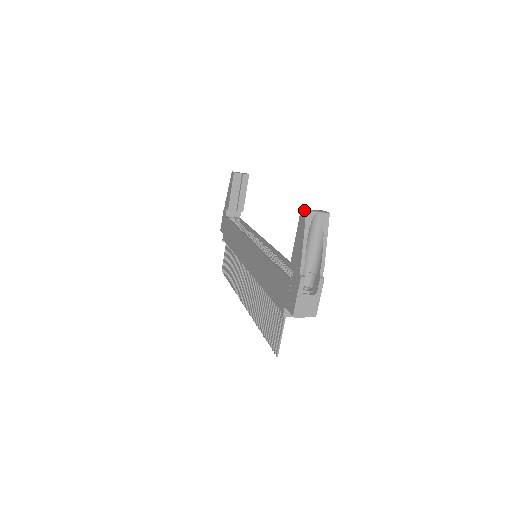
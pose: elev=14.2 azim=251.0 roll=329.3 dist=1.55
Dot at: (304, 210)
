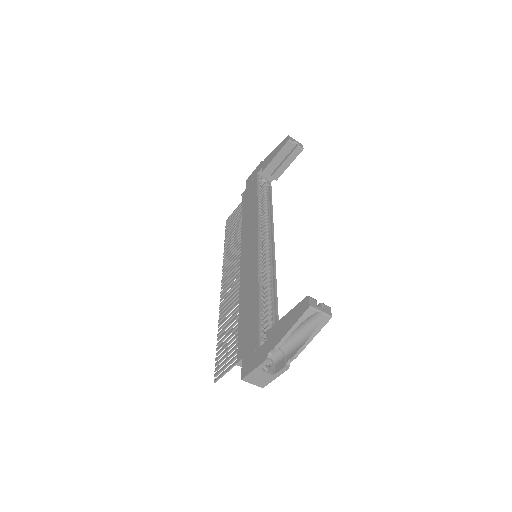
Dot at: (308, 303)
